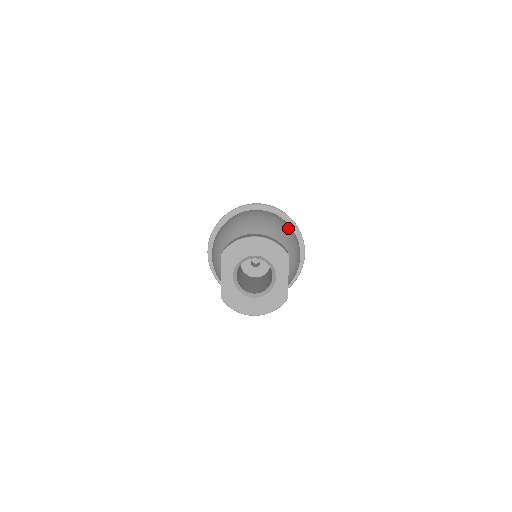
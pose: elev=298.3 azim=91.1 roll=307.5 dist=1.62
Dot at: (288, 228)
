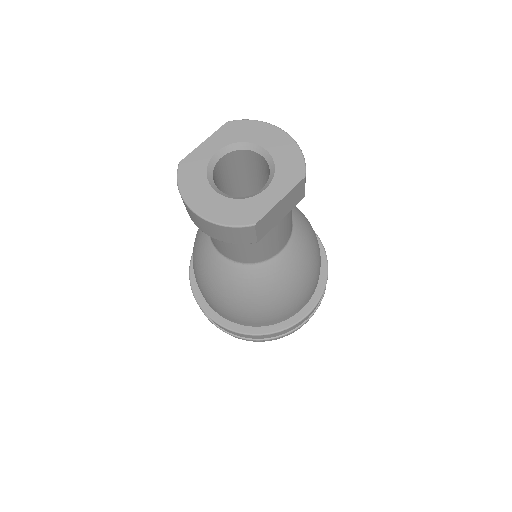
Dot at: occluded
